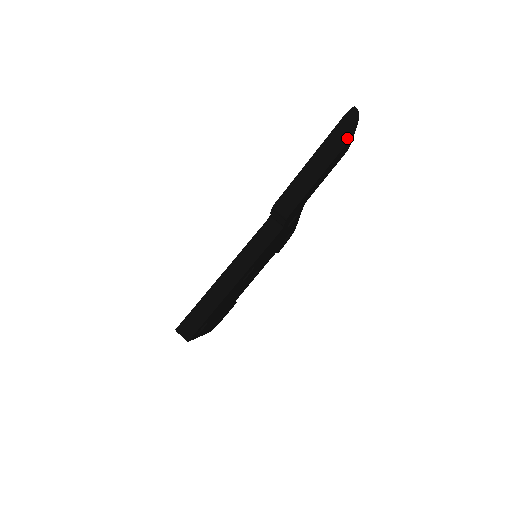
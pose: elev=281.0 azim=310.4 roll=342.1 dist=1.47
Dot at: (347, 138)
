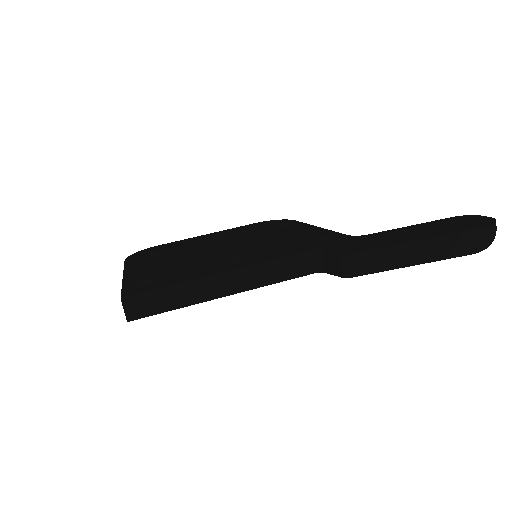
Dot at: (469, 251)
